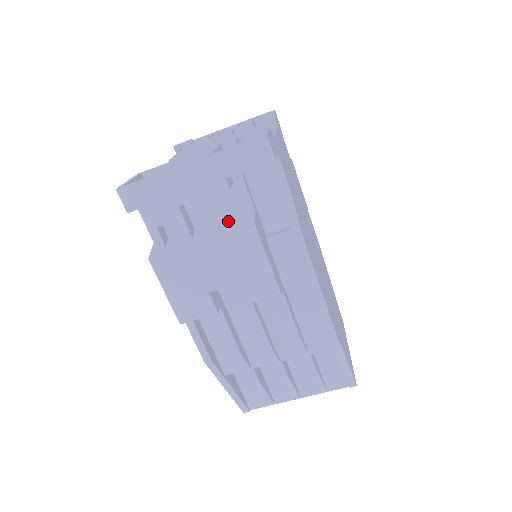
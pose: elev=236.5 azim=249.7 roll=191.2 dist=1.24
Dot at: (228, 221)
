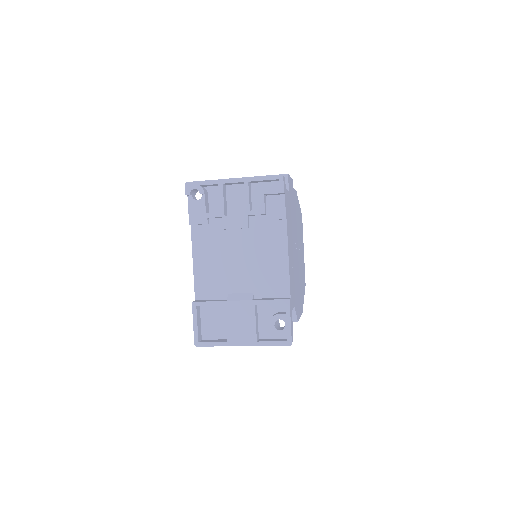
Dot at: occluded
